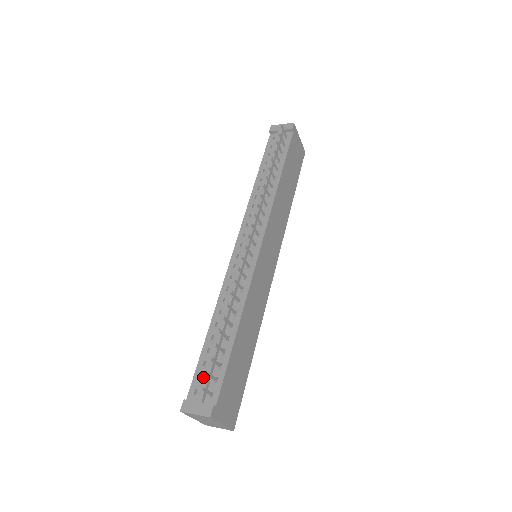
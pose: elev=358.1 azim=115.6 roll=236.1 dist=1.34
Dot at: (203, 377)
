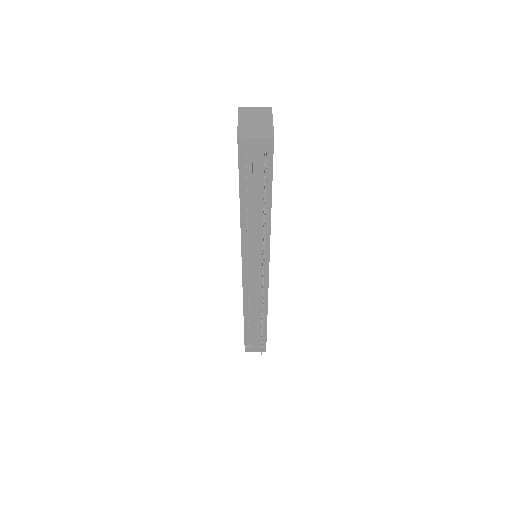
Dot at: (254, 340)
